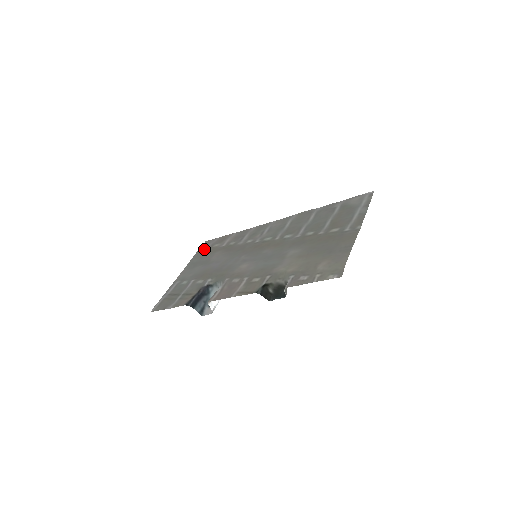
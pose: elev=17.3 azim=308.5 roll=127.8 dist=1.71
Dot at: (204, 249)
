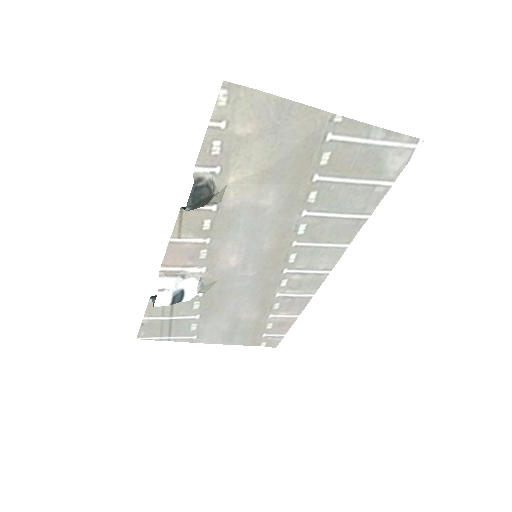
Dot at: (259, 338)
